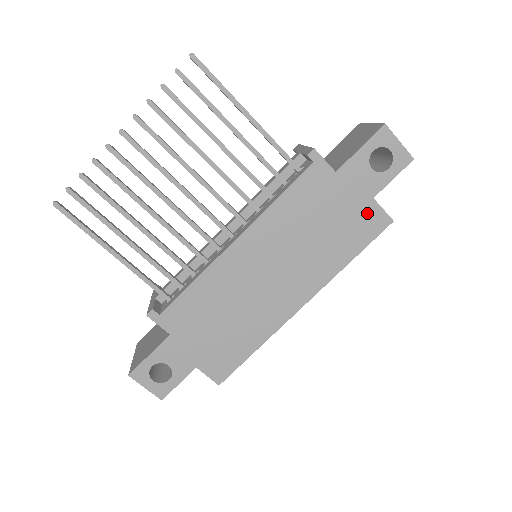
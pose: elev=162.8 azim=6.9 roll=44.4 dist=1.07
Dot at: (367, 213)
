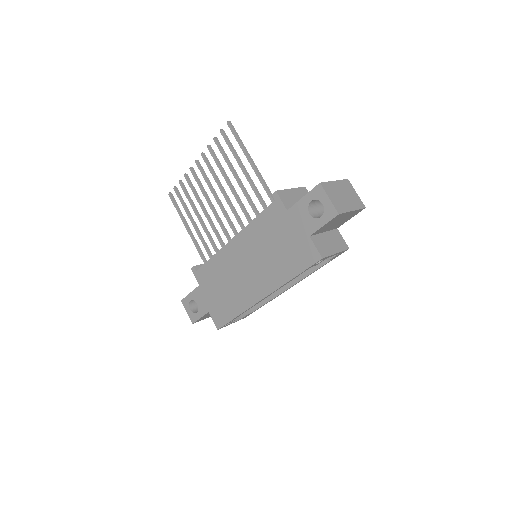
Dot at: (305, 246)
